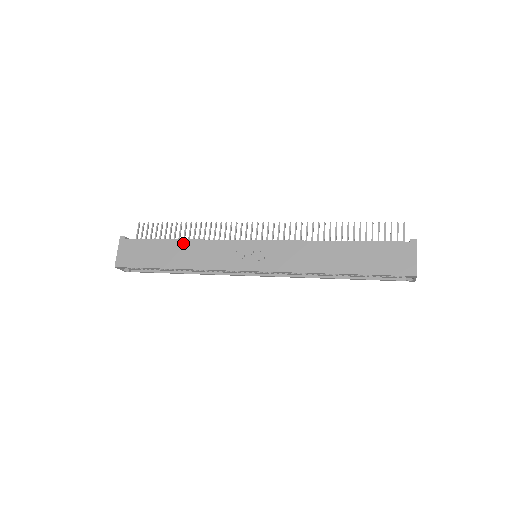
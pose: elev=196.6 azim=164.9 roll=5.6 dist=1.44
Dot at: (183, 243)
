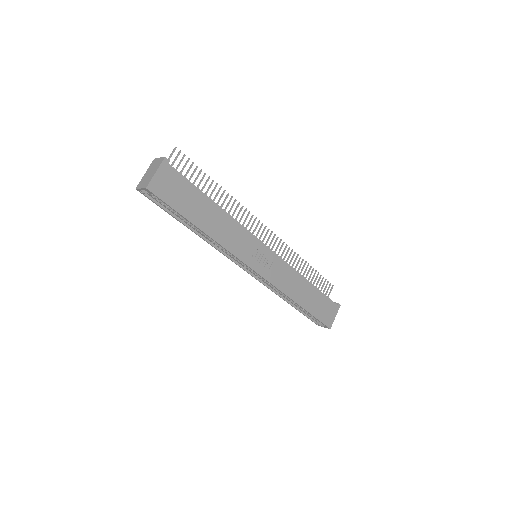
Dot at: (219, 211)
